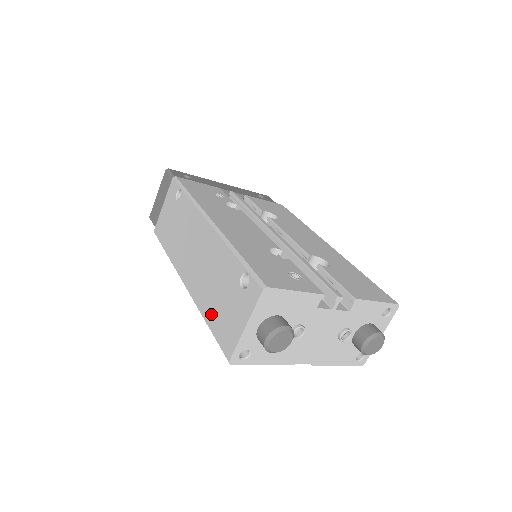
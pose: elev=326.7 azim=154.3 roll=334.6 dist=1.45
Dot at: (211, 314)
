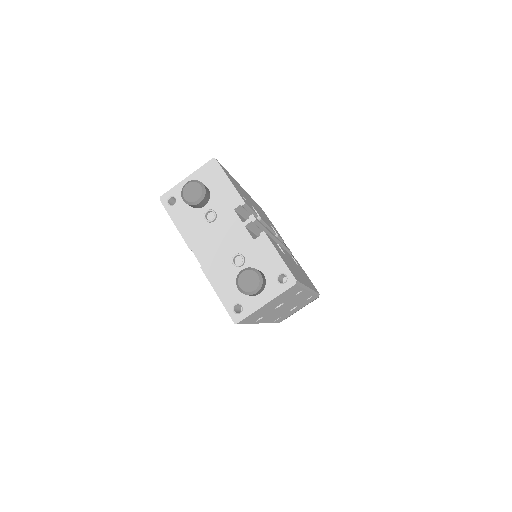
Dot at: occluded
